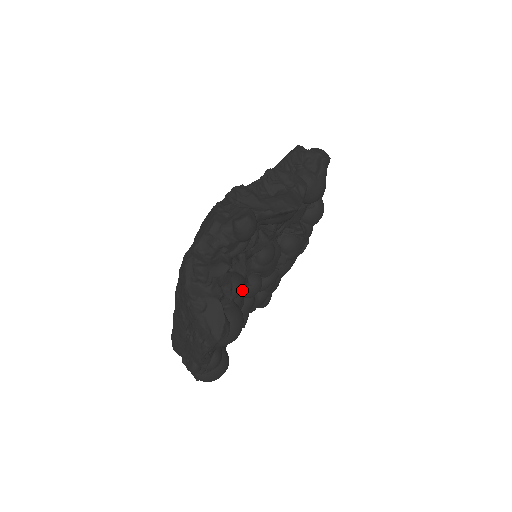
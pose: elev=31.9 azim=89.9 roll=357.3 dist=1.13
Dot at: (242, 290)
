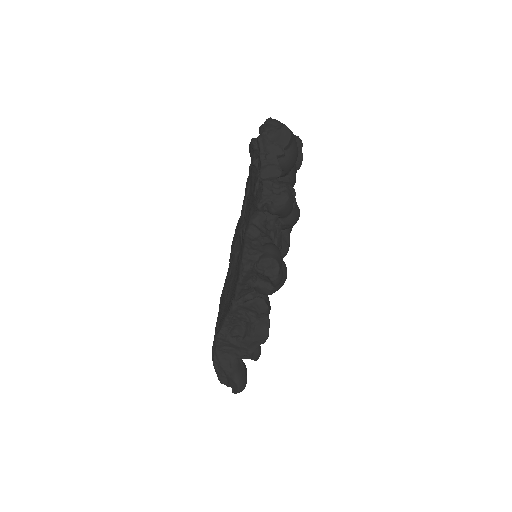
Dot at: occluded
